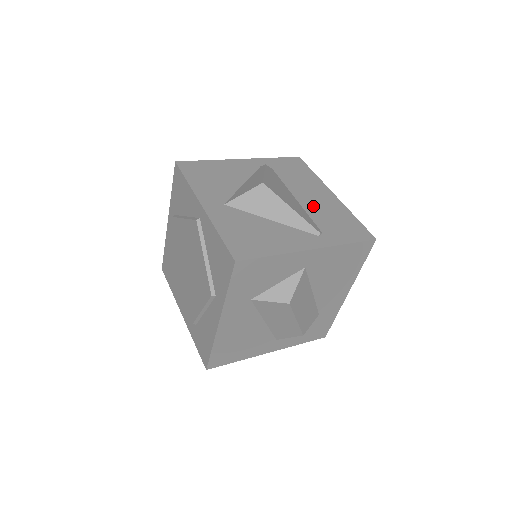
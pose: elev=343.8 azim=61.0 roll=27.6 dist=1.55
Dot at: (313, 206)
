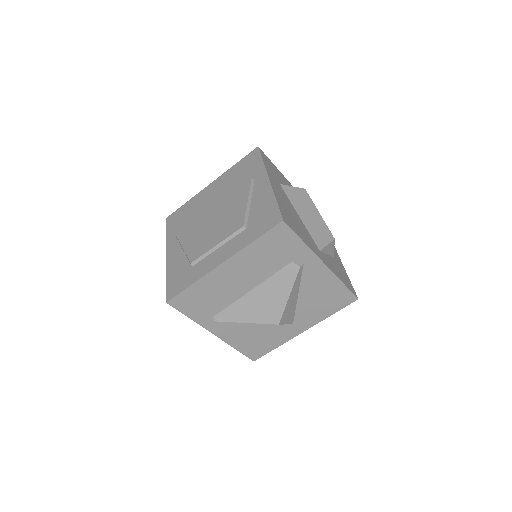
Dot at: occluded
